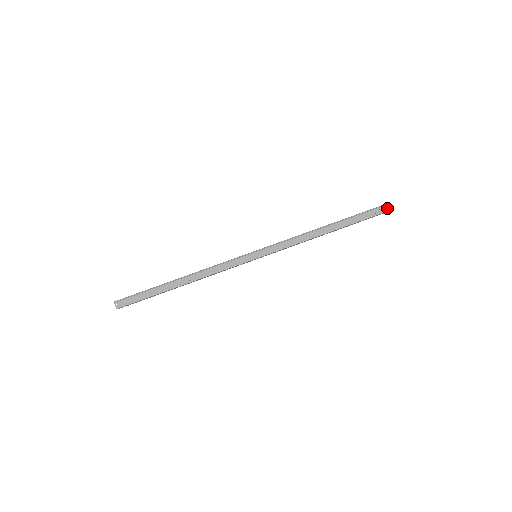
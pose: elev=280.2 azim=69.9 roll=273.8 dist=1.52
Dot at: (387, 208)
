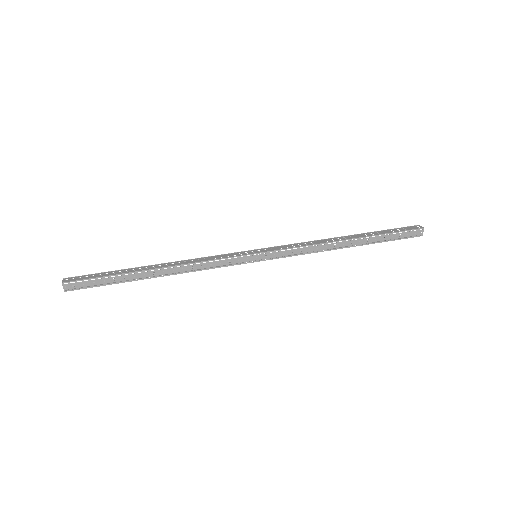
Dot at: (417, 227)
